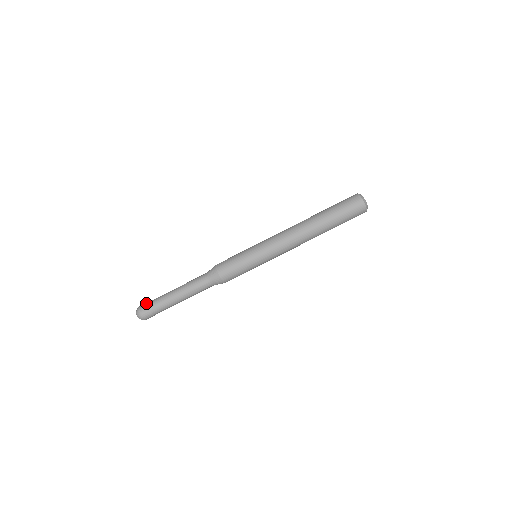
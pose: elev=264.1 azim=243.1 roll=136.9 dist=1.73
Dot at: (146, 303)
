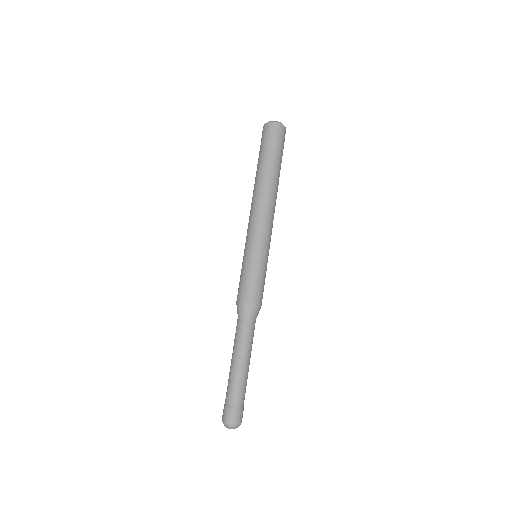
Dot at: occluded
